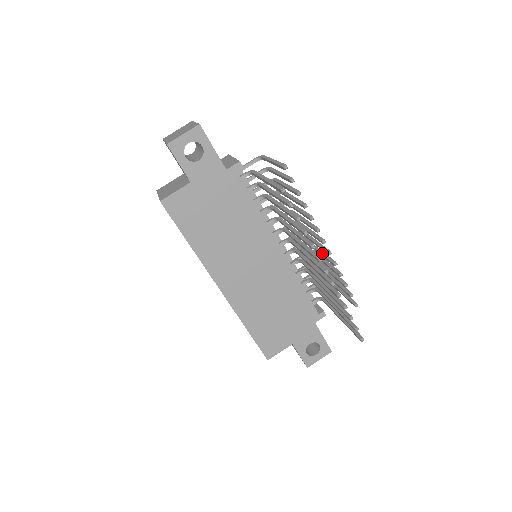
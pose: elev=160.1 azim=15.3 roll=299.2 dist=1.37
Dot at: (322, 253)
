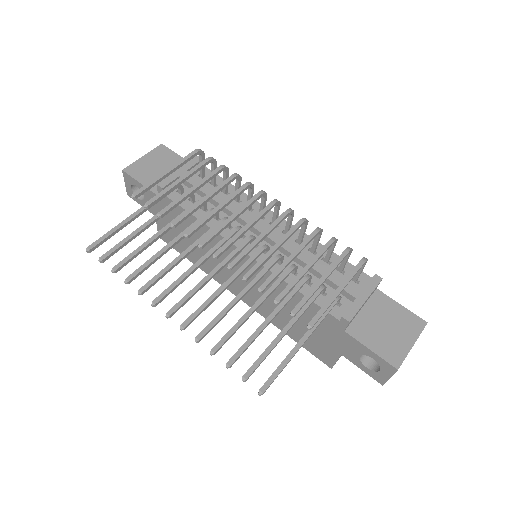
Dot at: (268, 252)
